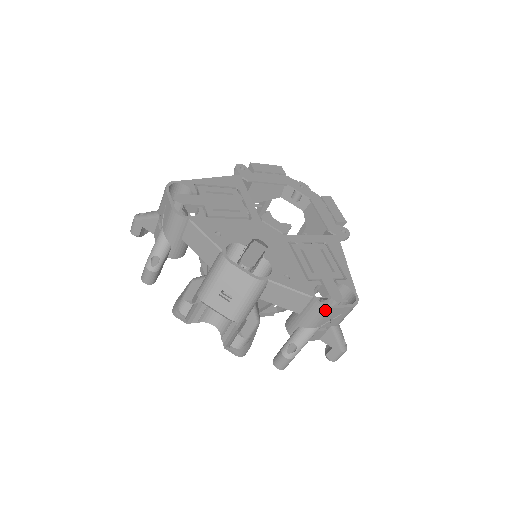
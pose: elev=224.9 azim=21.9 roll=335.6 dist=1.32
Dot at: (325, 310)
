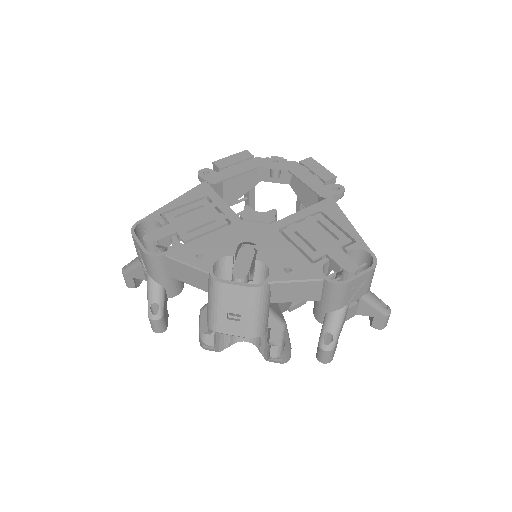
Dot at: (343, 287)
